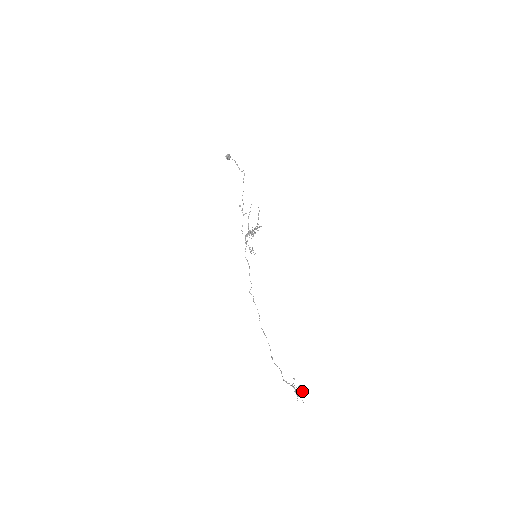
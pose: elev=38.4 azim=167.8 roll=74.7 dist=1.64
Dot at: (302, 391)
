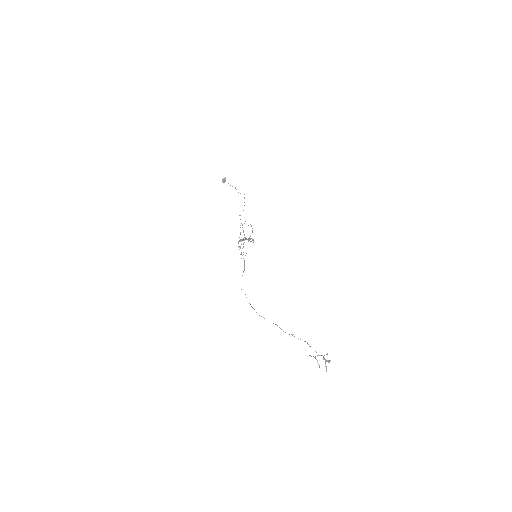
Dot at: (325, 362)
